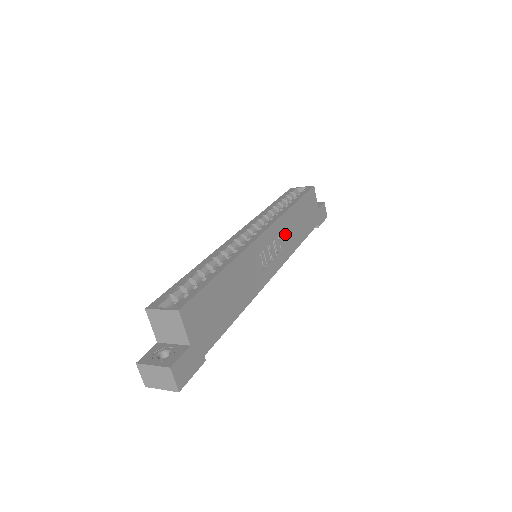
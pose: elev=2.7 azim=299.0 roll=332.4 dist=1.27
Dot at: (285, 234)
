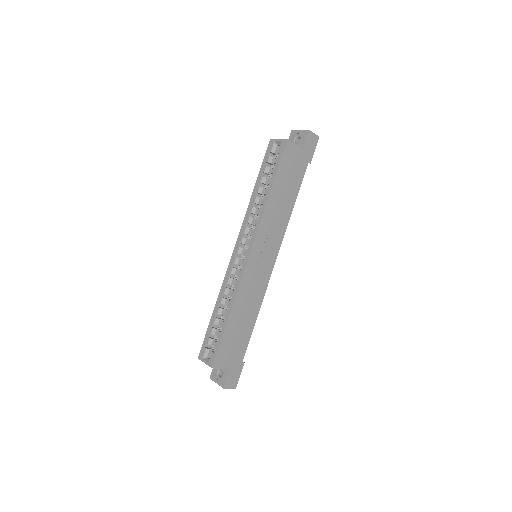
Dot at: (272, 226)
